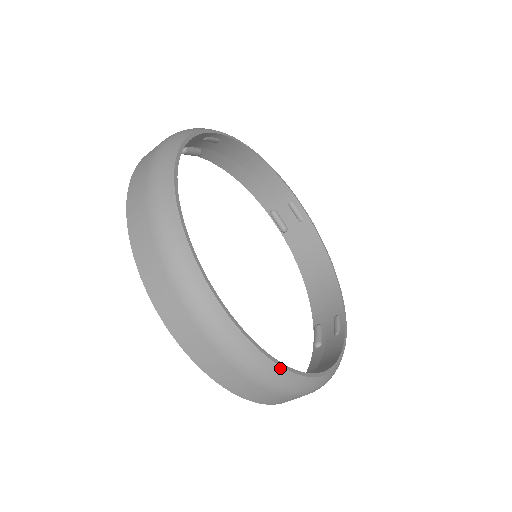
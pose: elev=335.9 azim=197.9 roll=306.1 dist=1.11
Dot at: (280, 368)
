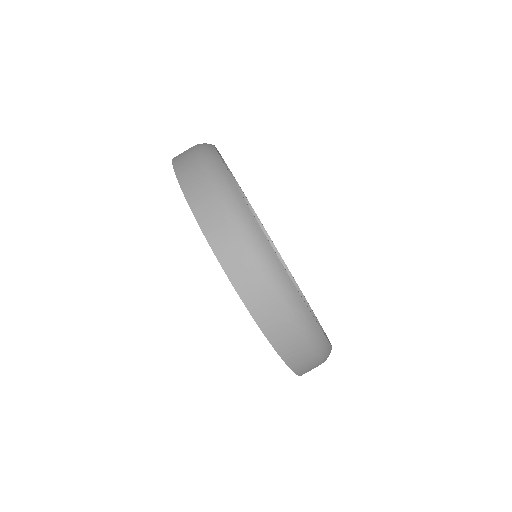
Dot at: occluded
